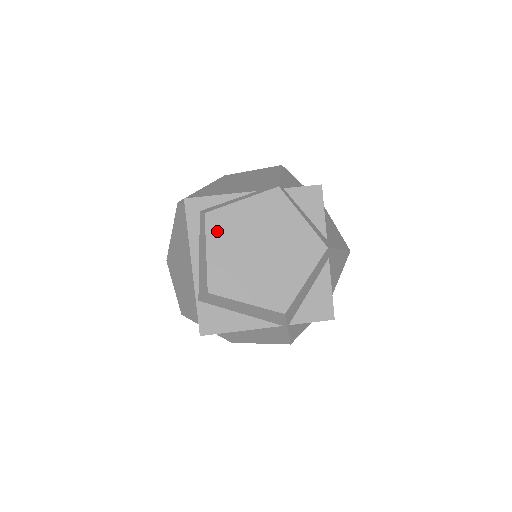
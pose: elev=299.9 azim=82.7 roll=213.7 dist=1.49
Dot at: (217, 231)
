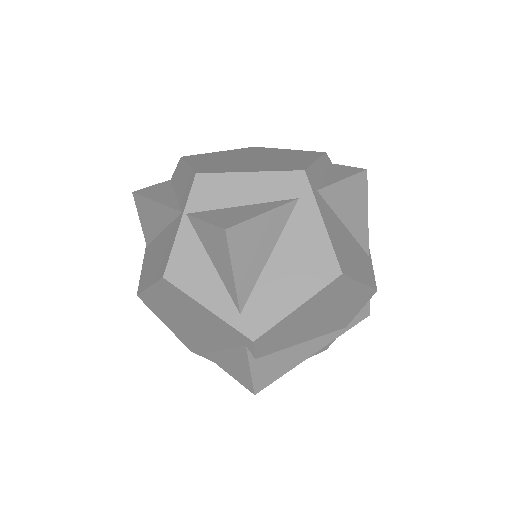
Dot at: (245, 150)
